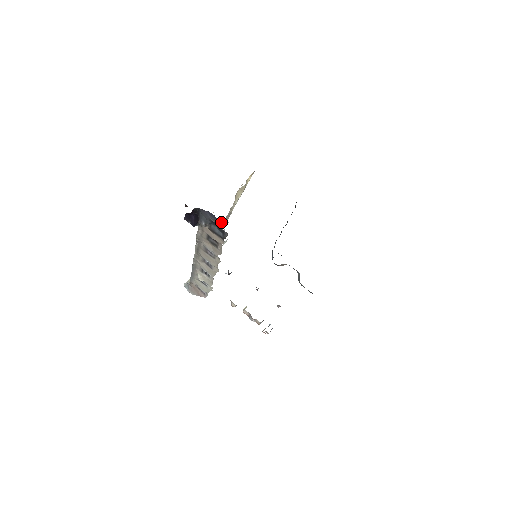
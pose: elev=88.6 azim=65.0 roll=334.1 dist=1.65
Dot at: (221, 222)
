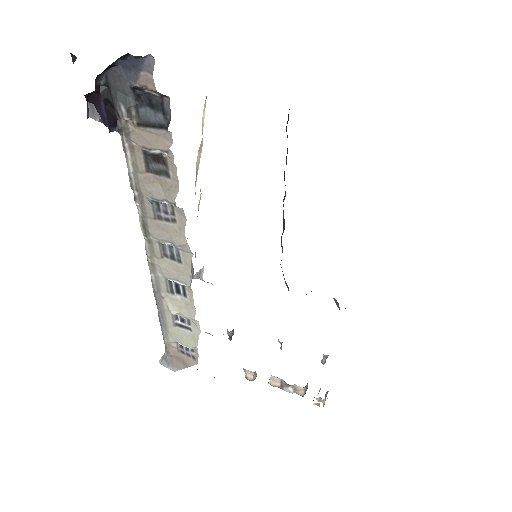
Dot at: (147, 68)
